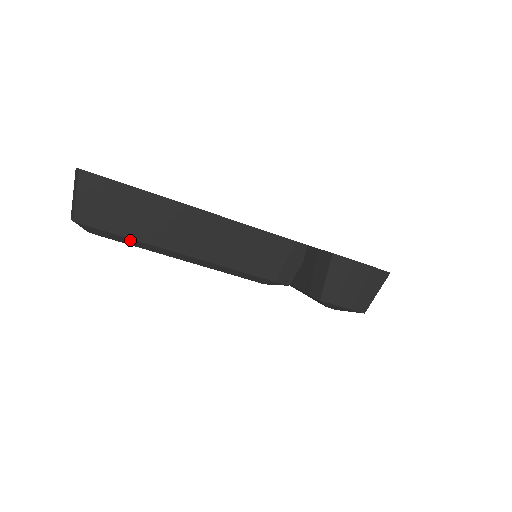
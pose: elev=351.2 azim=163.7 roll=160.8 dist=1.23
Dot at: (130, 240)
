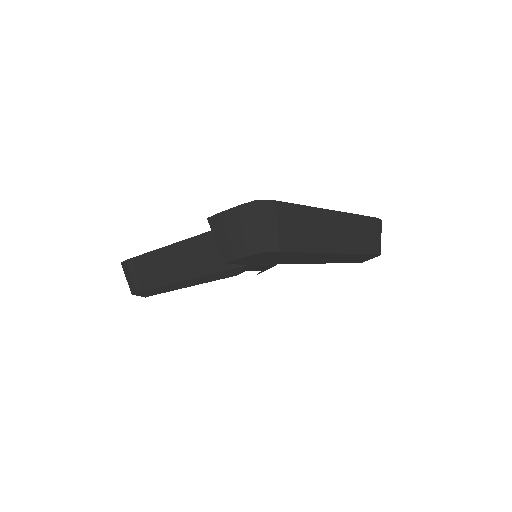
Dot at: (154, 290)
